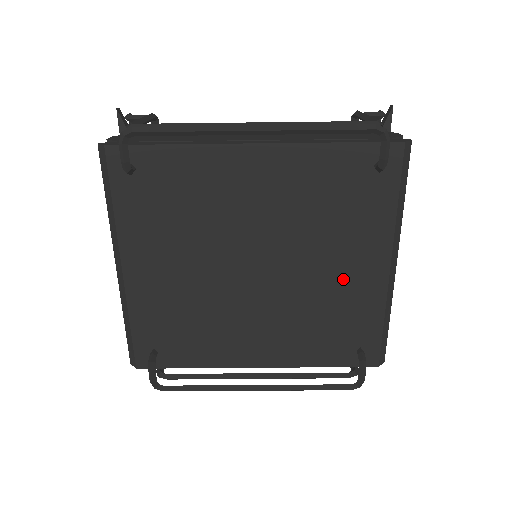
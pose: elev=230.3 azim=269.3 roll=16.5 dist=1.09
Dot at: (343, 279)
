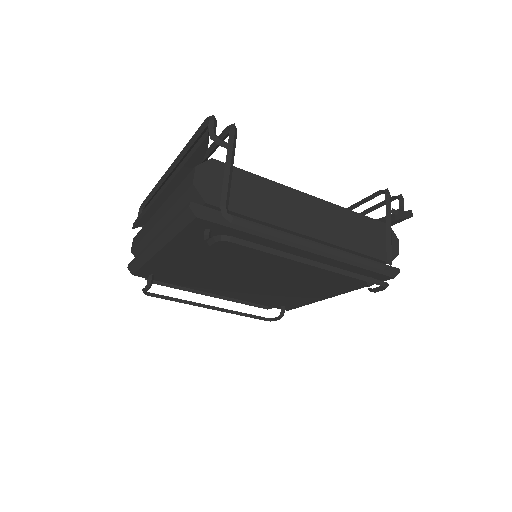
Dot at: (302, 292)
